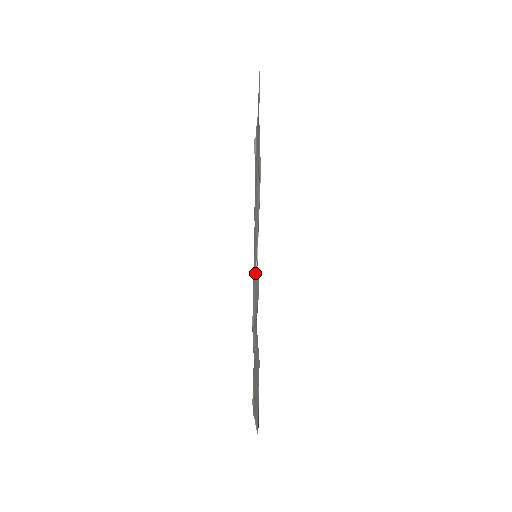
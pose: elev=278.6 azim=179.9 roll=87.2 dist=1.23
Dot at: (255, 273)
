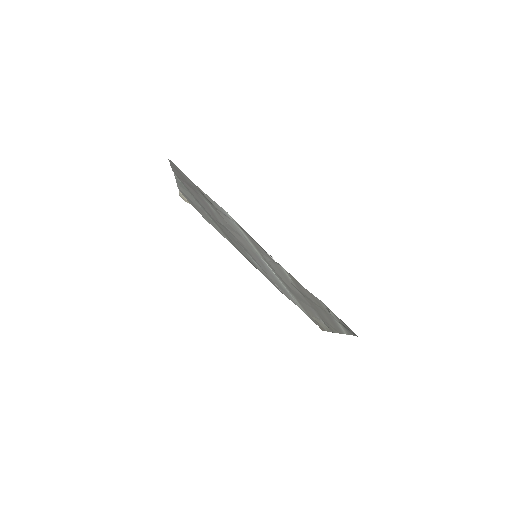
Dot at: occluded
